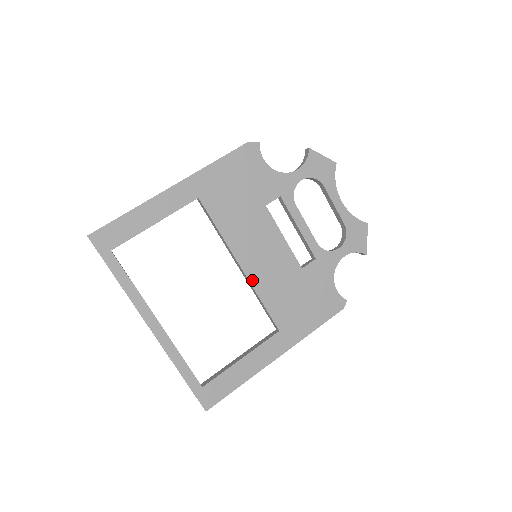
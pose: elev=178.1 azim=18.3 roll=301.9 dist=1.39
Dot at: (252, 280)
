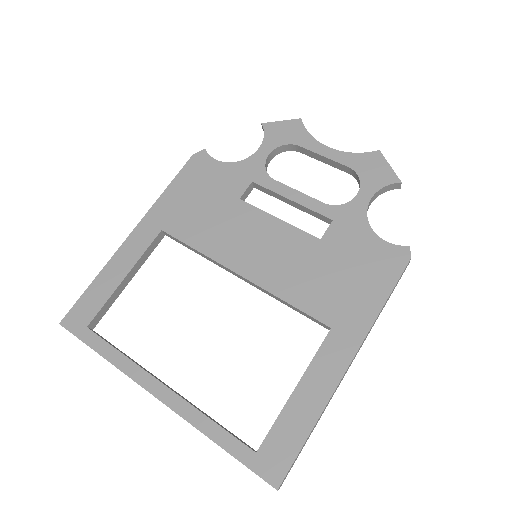
Dot at: (261, 283)
